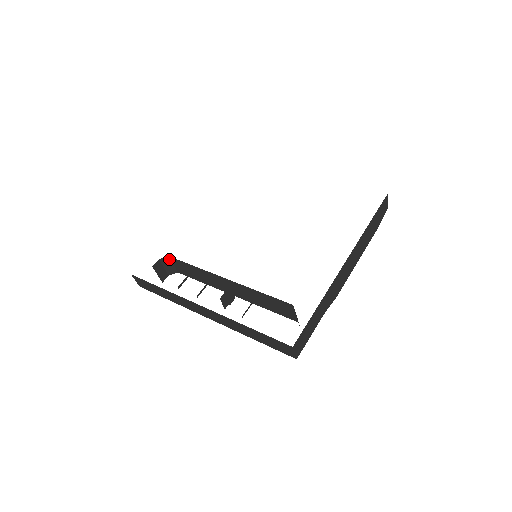
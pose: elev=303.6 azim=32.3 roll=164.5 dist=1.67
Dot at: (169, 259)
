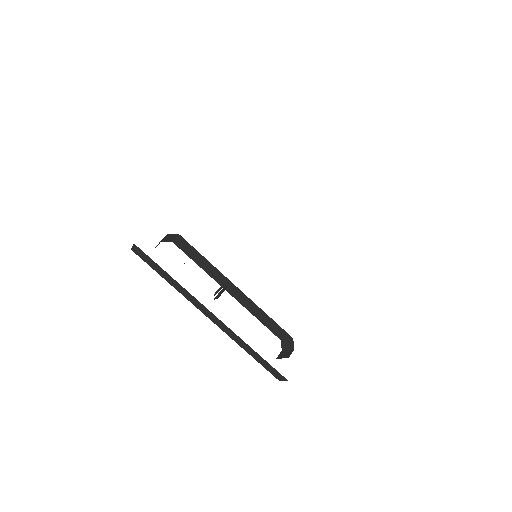
Dot at: (176, 235)
